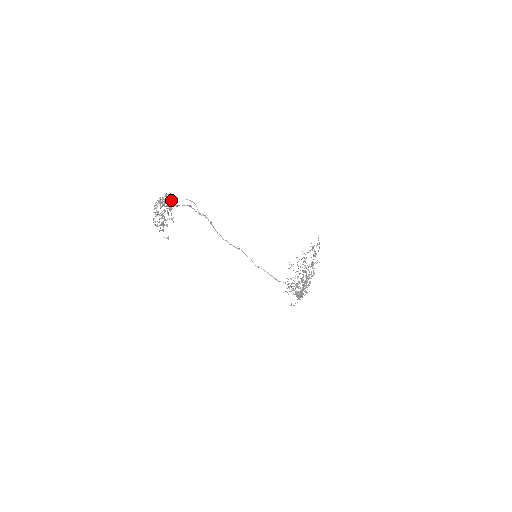
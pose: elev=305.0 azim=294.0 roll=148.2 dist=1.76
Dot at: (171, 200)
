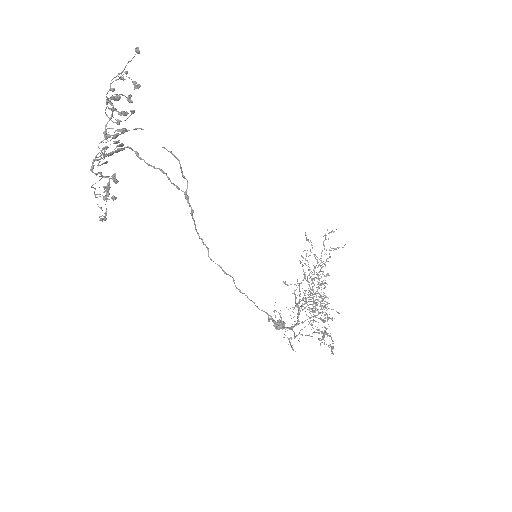
Dot at: occluded
